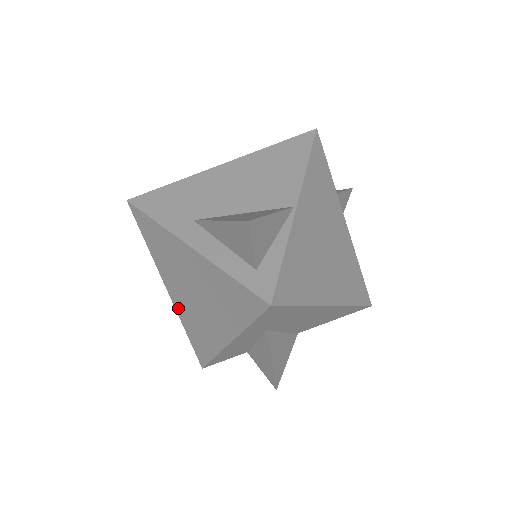
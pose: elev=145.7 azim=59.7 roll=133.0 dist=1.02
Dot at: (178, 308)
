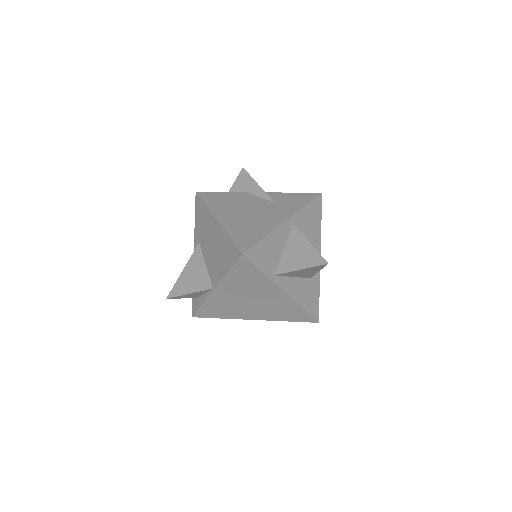
Dot at: occluded
